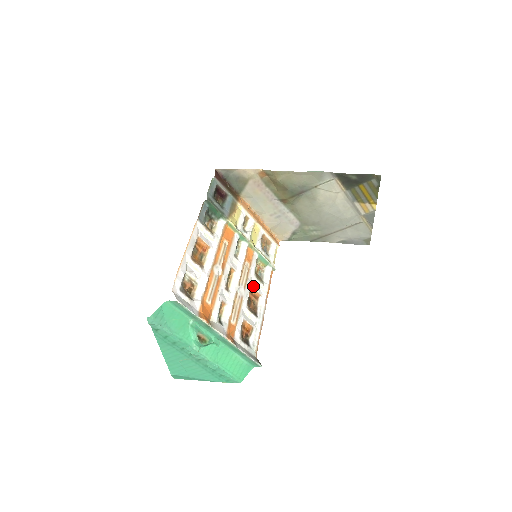
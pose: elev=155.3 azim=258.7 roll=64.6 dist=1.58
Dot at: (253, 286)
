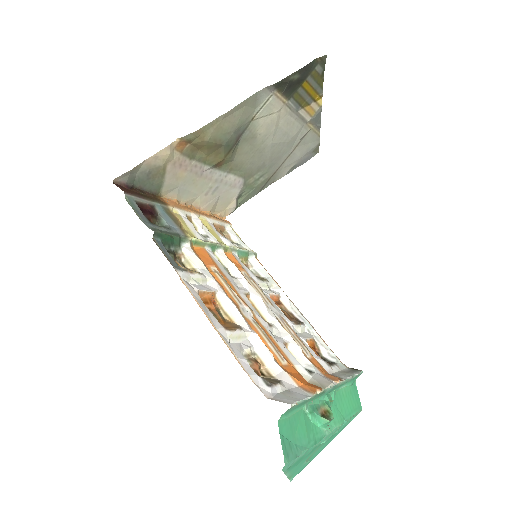
Dot at: (269, 293)
